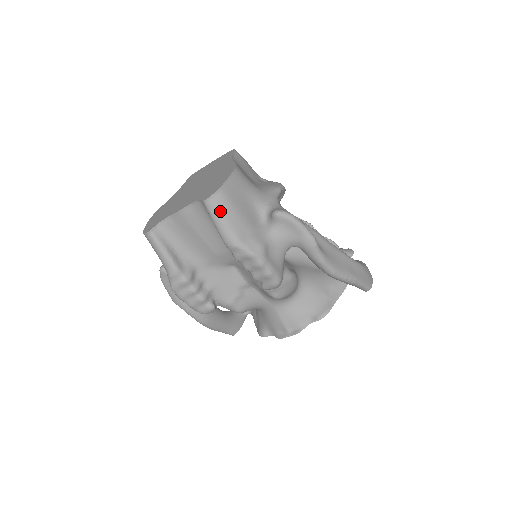
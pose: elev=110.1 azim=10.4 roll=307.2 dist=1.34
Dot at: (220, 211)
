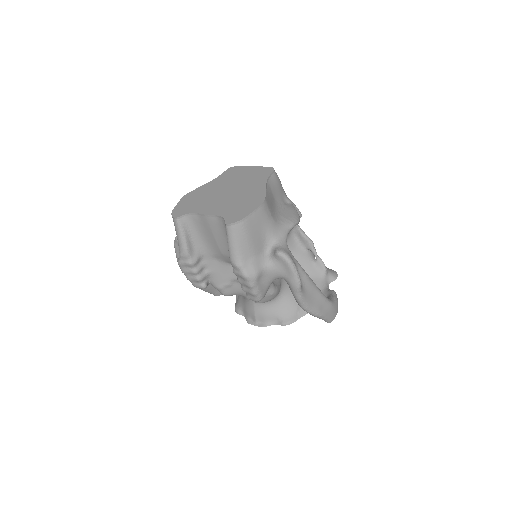
Dot at: (235, 236)
